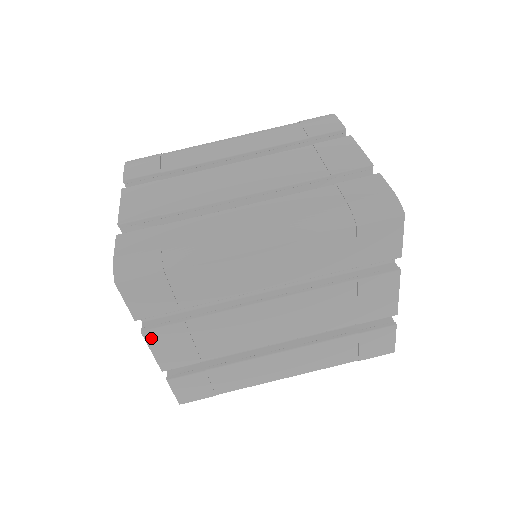
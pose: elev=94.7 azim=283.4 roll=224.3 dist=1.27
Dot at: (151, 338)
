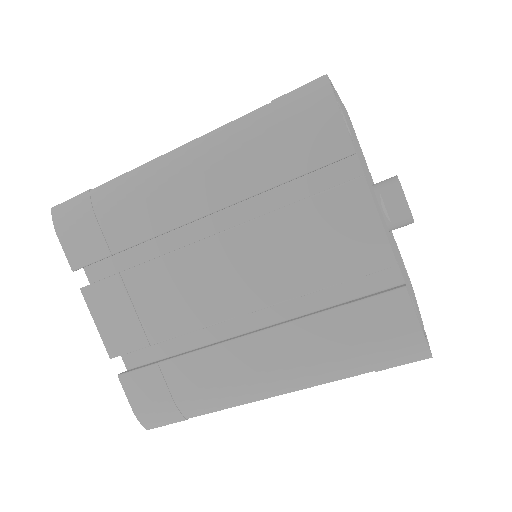
Dot at: occluded
